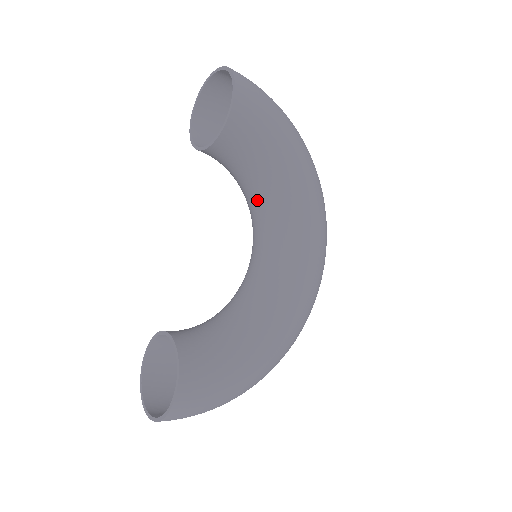
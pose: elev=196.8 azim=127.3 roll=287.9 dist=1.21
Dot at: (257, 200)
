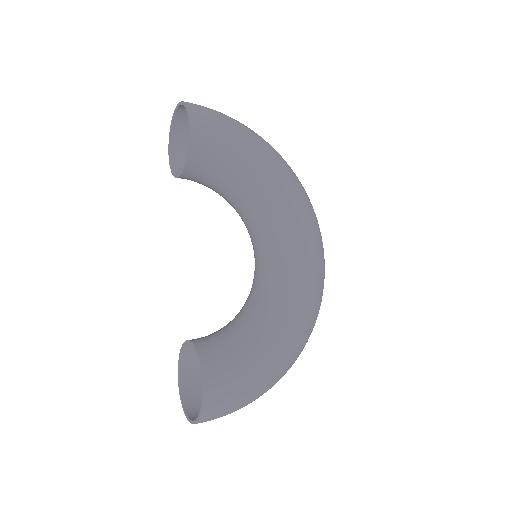
Dot at: (242, 206)
